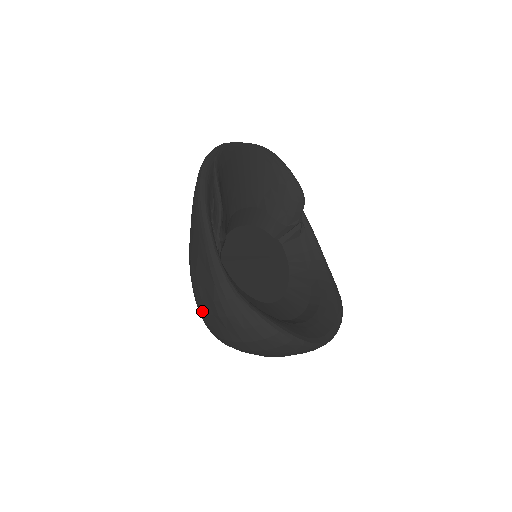
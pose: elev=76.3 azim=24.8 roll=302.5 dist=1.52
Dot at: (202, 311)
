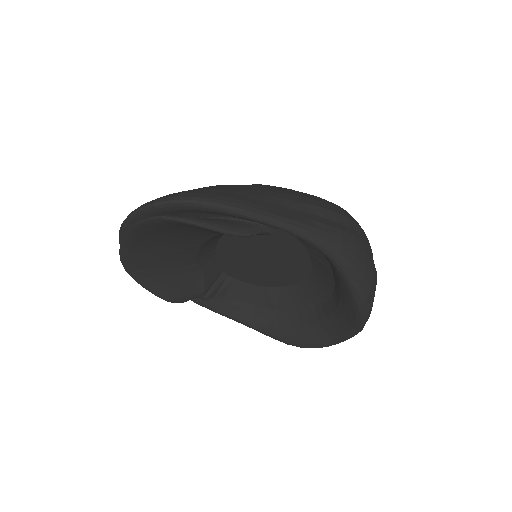
Dot at: occluded
